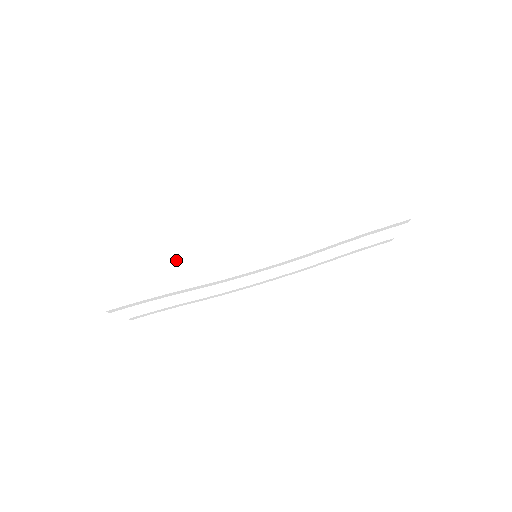
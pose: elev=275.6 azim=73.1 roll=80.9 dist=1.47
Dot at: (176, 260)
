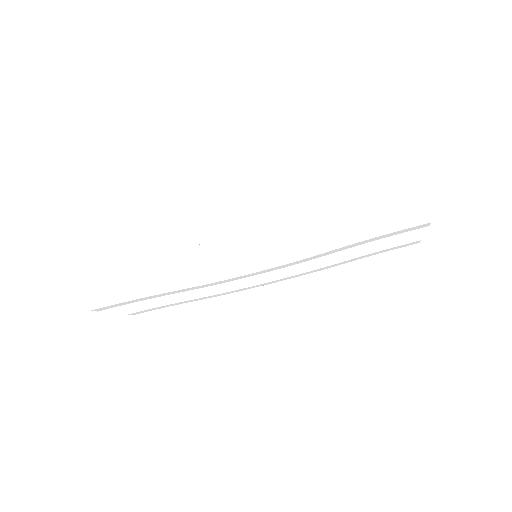
Dot at: (164, 259)
